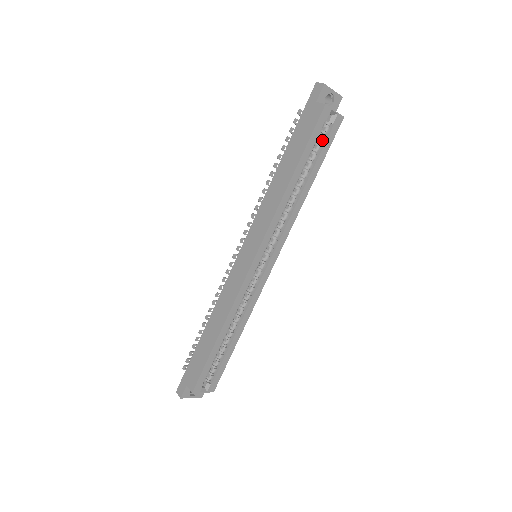
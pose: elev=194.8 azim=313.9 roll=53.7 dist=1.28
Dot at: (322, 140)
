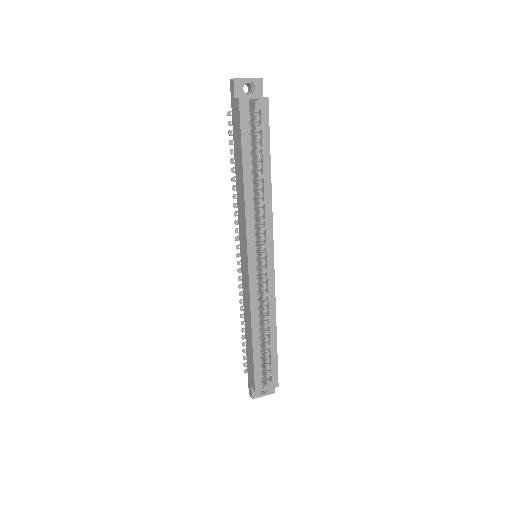
Dot at: (257, 129)
